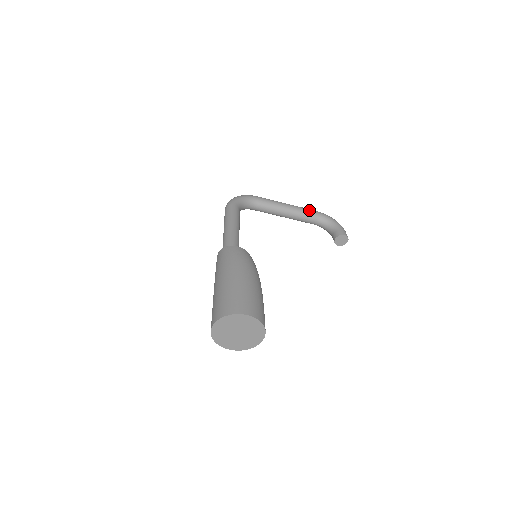
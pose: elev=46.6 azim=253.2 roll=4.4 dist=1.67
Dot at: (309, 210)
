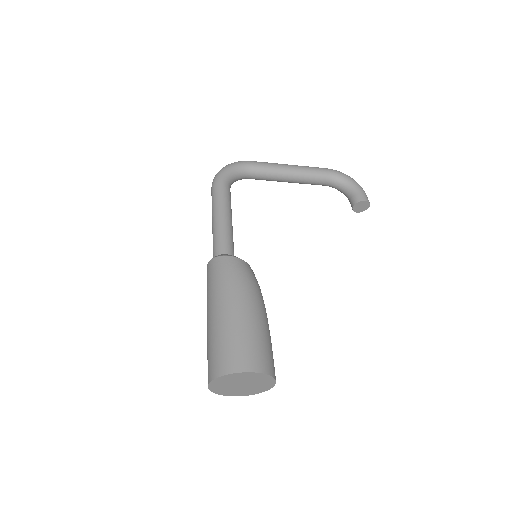
Dot at: (318, 170)
